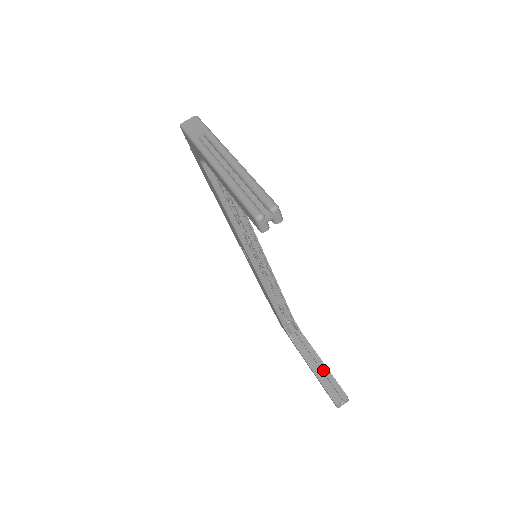
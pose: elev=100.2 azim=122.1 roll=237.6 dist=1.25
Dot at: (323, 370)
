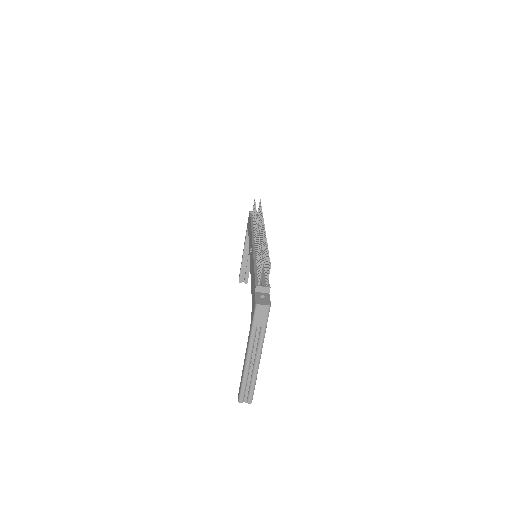
Dot at: (248, 262)
